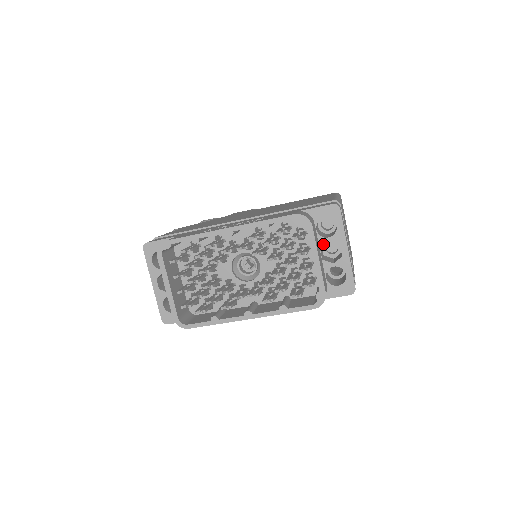
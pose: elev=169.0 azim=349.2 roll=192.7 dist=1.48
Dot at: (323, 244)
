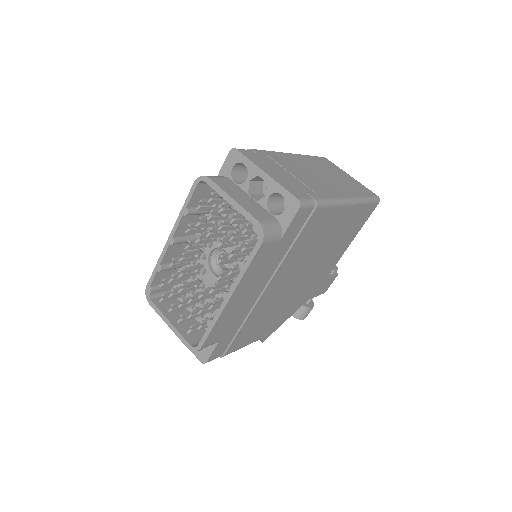
Dot at: (247, 188)
